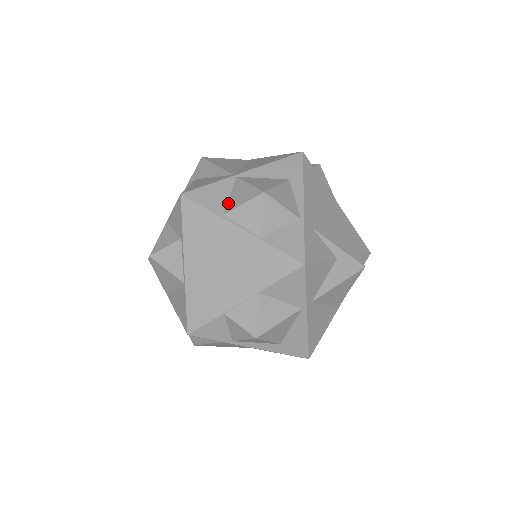
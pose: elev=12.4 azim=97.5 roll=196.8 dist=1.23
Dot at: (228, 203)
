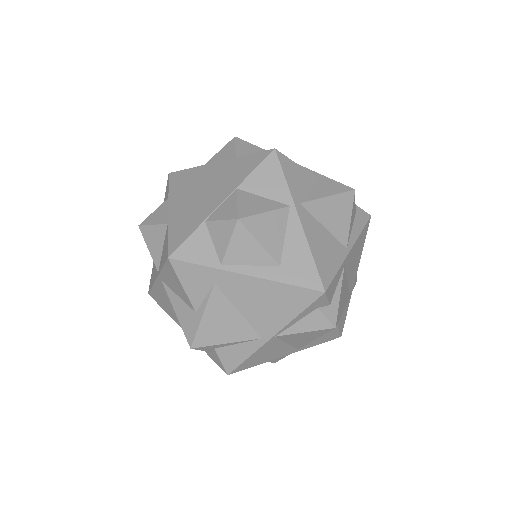
Dot at: occluded
